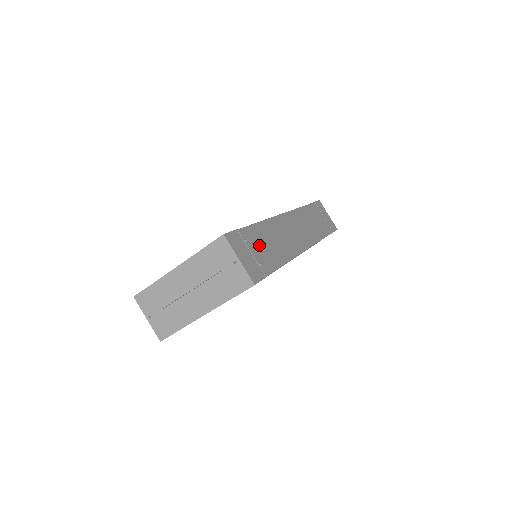
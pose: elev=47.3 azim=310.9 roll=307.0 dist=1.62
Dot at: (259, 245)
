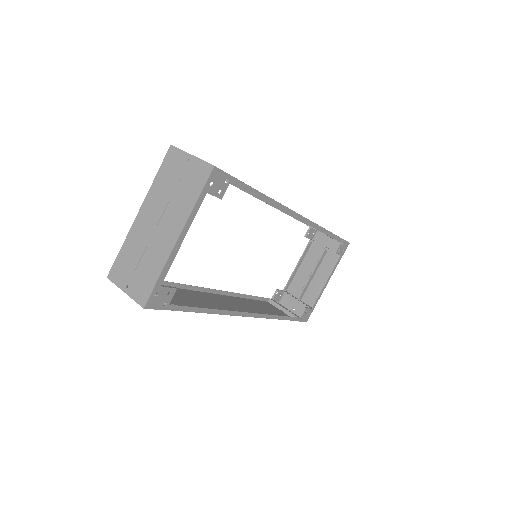
Dot at: occluded
